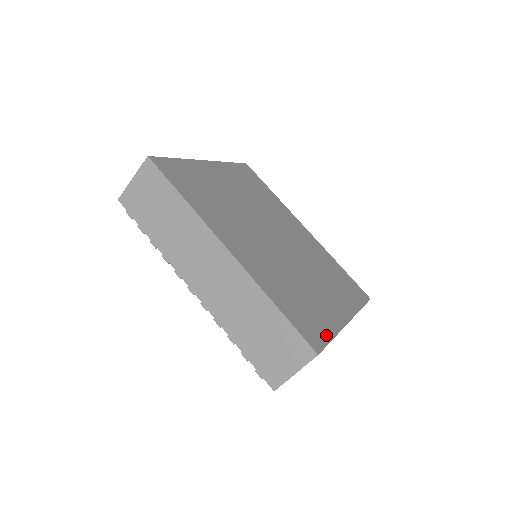
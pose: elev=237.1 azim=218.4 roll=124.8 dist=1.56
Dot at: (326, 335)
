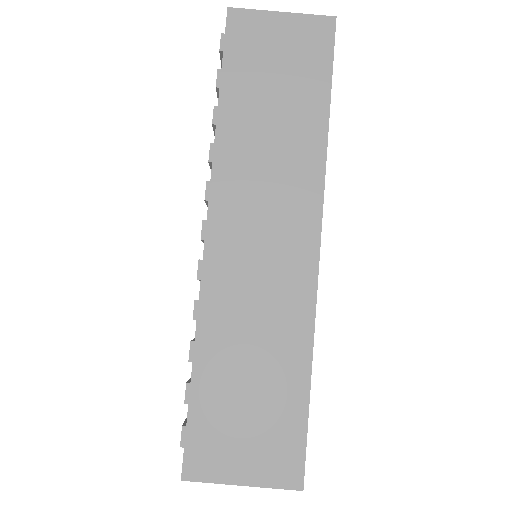
Dot at: occluded
